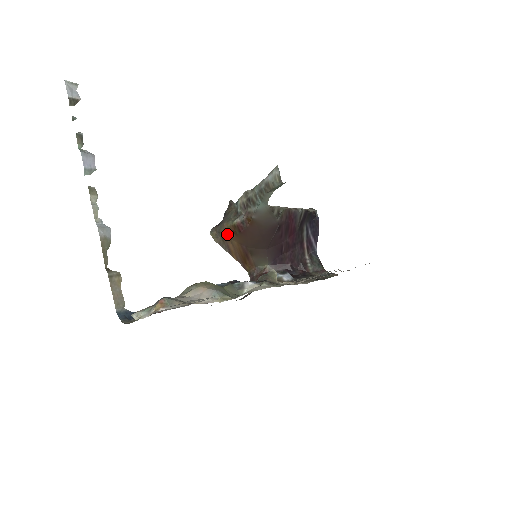
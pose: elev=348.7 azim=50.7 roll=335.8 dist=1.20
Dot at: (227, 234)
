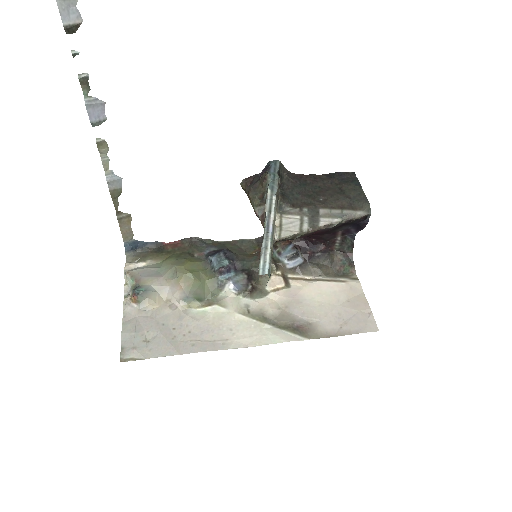
Dot at: occluded
